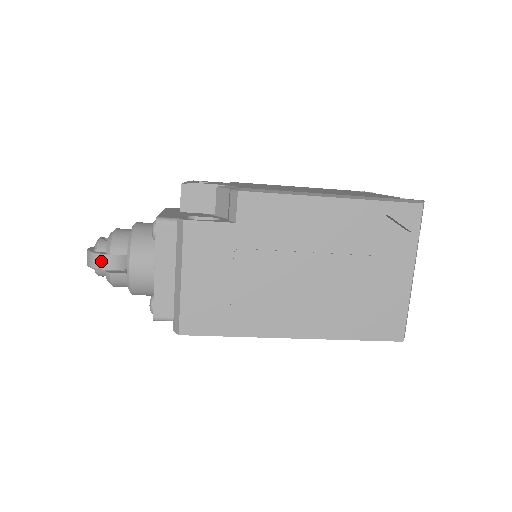
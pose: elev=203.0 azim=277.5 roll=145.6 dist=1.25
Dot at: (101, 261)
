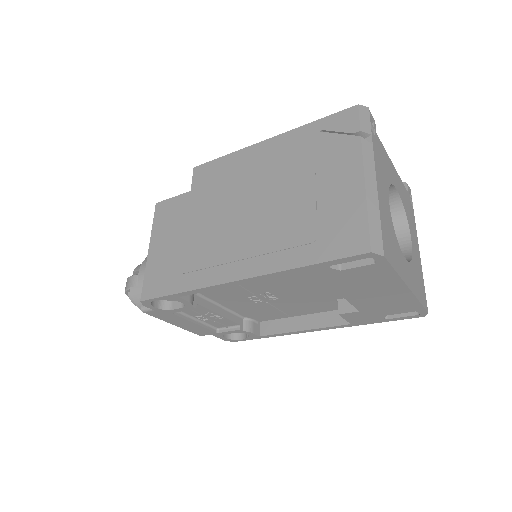
Dot at: (129, 282)
